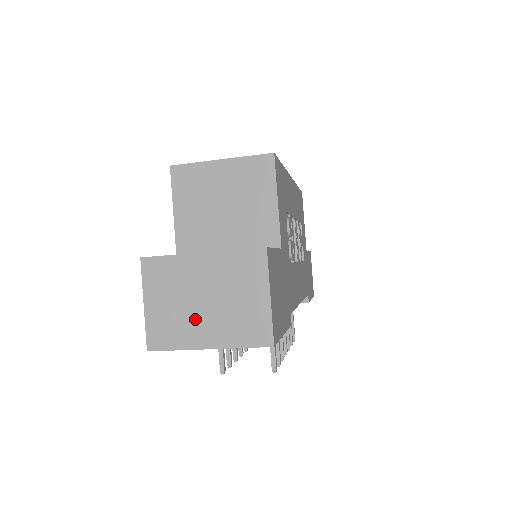
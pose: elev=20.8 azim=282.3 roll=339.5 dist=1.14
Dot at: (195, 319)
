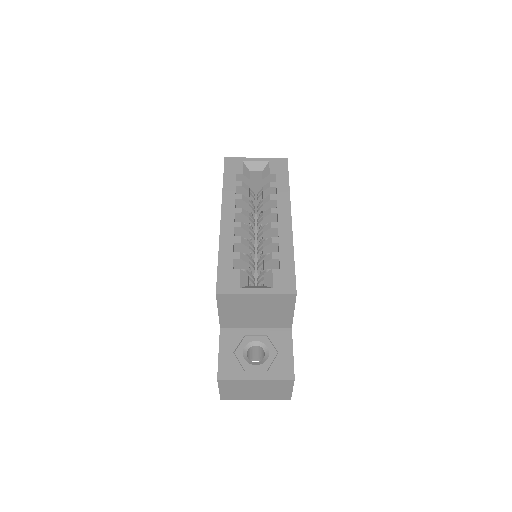
Dot at: (249, 394)
